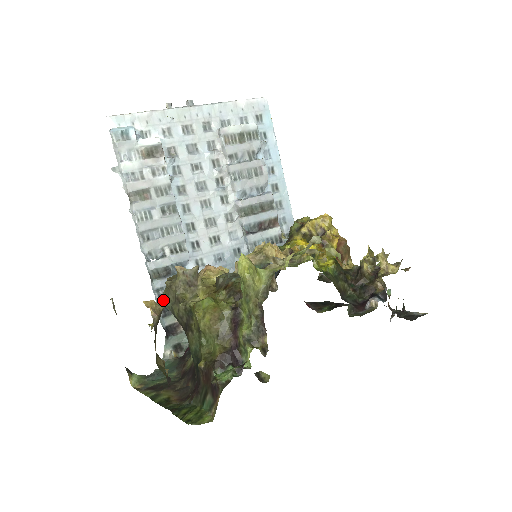
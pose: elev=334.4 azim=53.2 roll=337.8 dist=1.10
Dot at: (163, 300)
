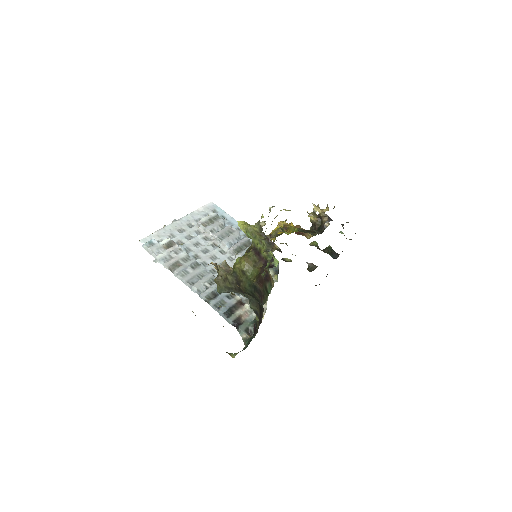
Dot at: (219, 293)
